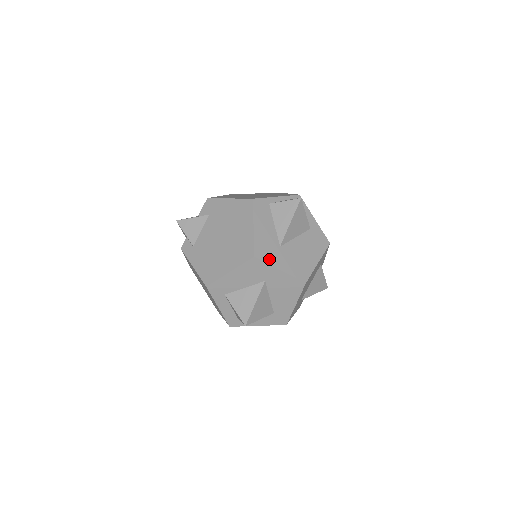
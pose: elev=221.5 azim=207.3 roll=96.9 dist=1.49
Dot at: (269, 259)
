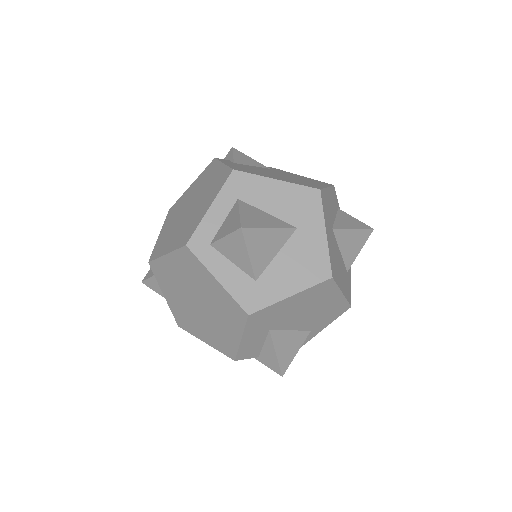
Dot at: (325, 213)
